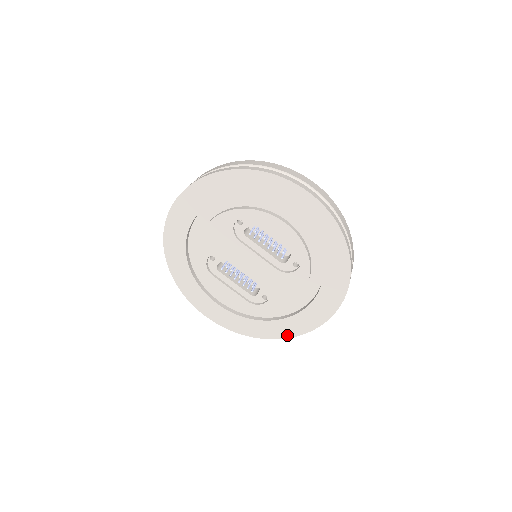
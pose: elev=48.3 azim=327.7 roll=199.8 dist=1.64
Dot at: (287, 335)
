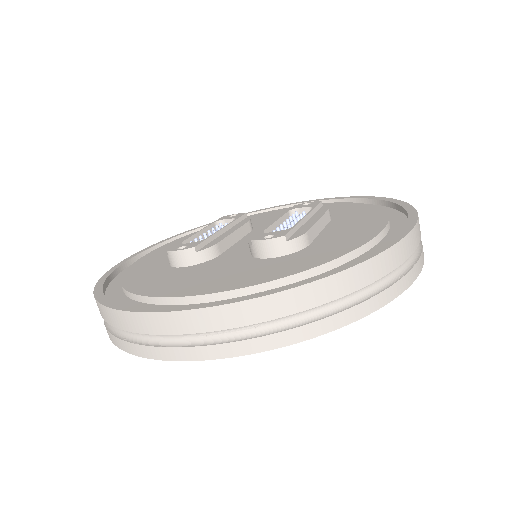
Dot at: occluded
